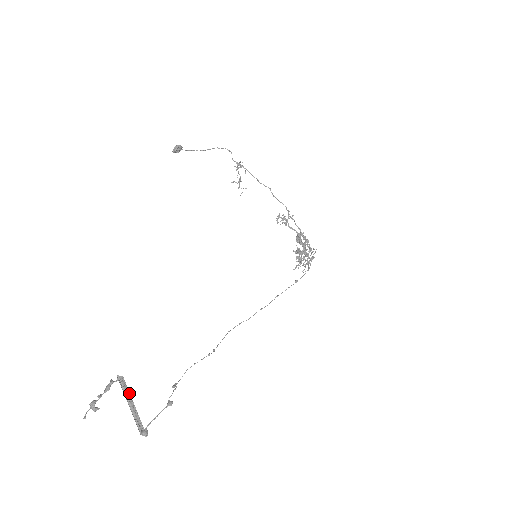
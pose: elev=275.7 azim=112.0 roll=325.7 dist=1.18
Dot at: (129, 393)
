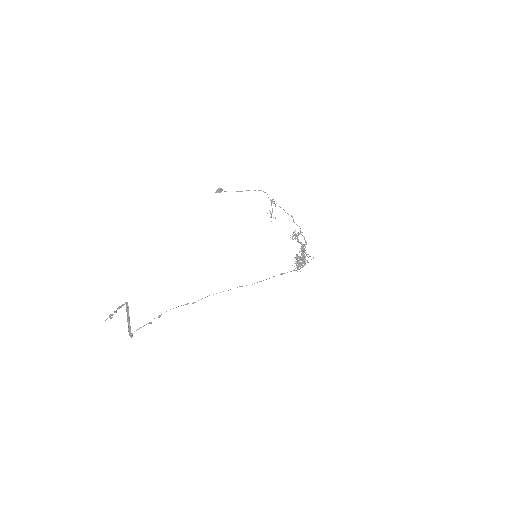
Dot at: (128, 311)
